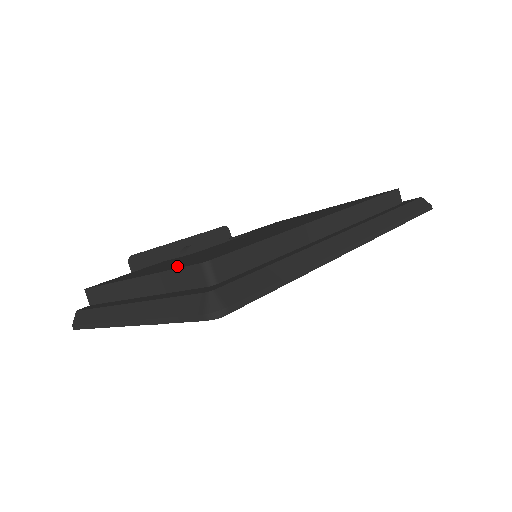
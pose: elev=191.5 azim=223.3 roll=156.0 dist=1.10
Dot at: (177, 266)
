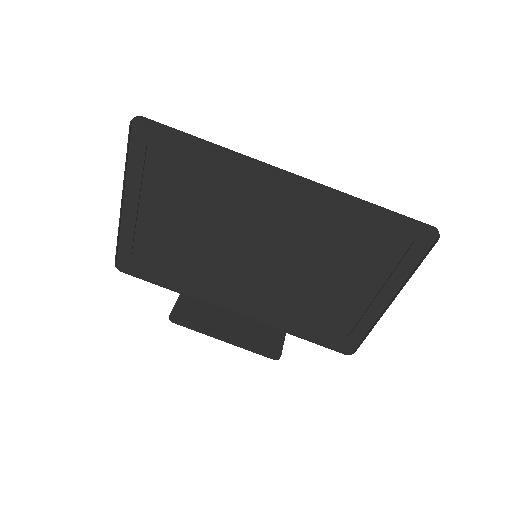
Dot at: occluded
